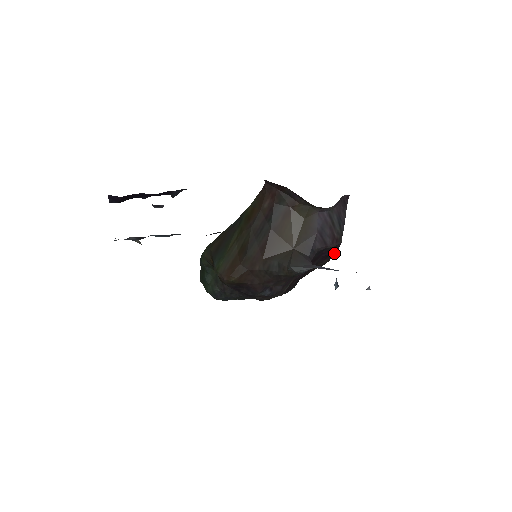
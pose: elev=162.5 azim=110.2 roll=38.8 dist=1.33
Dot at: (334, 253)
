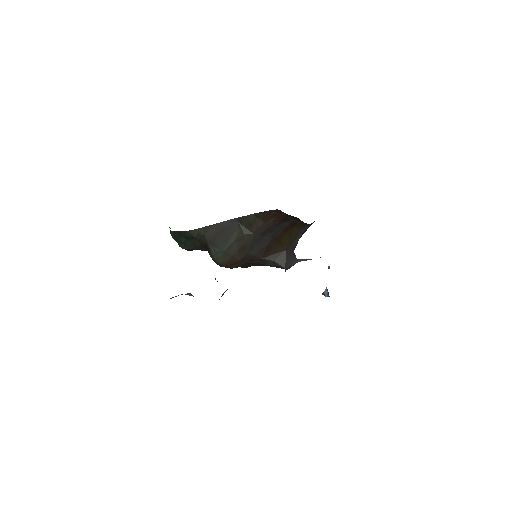
Dot at: occluded
